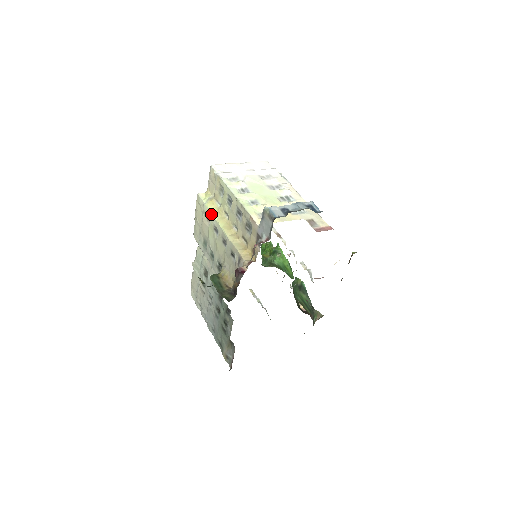
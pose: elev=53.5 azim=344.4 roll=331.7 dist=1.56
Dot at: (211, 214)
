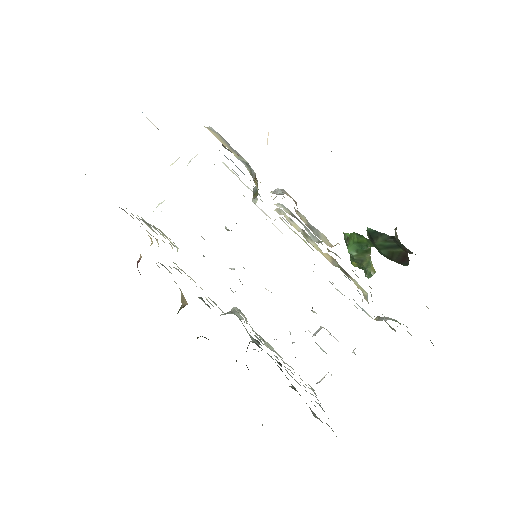
Dot at: occluded
